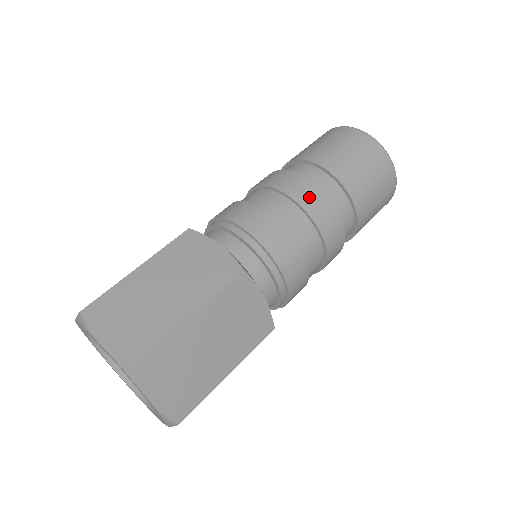
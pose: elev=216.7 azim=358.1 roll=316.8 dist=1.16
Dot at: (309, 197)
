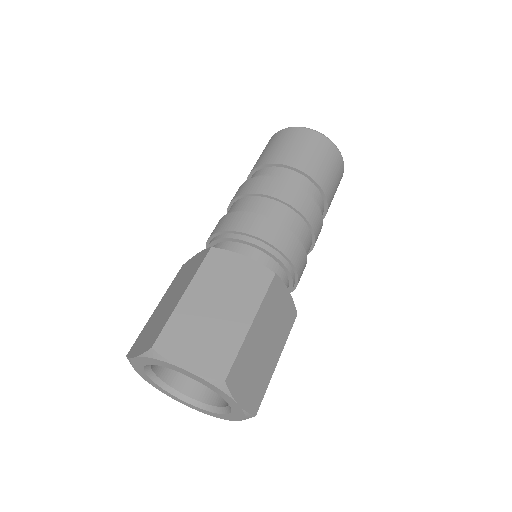
Dot at: (249, 186)
